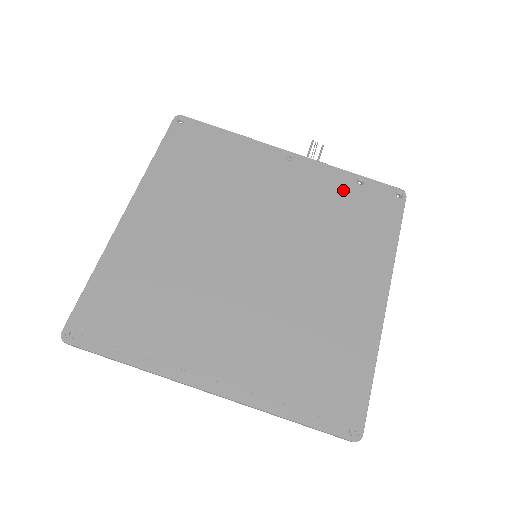
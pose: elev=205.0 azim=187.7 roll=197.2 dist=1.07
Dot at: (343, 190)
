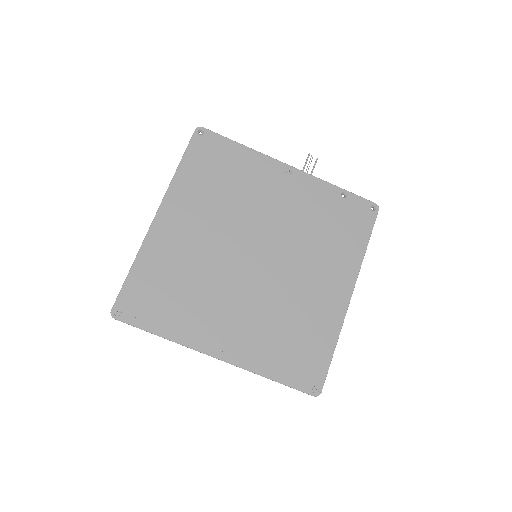
Dot at: (329, 202)
